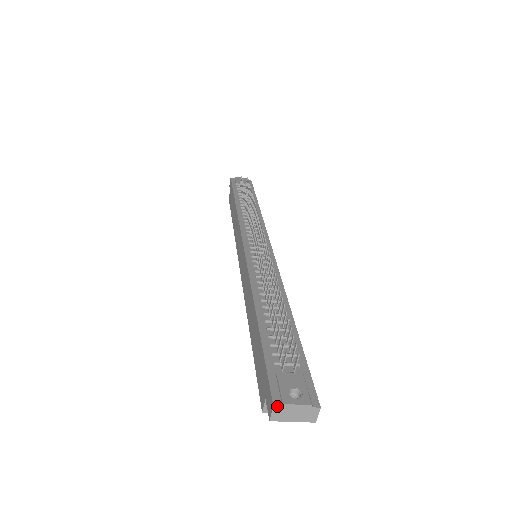
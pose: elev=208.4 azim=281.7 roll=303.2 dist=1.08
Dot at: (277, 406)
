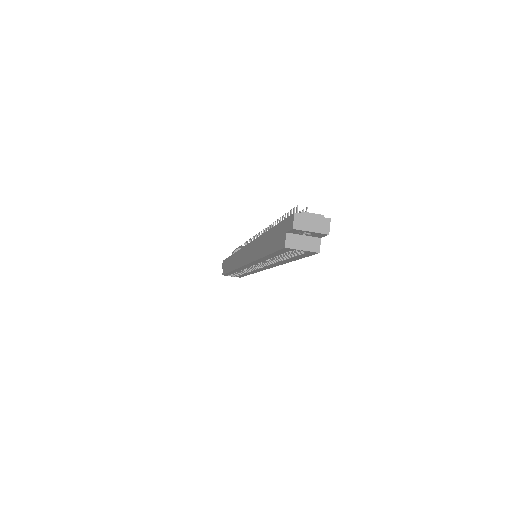
Dot at: (297, 213)
